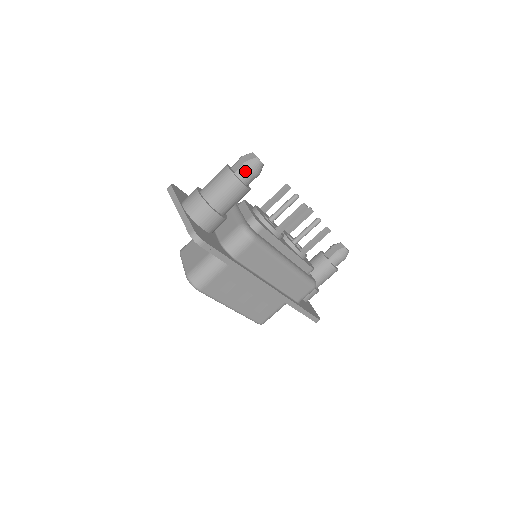
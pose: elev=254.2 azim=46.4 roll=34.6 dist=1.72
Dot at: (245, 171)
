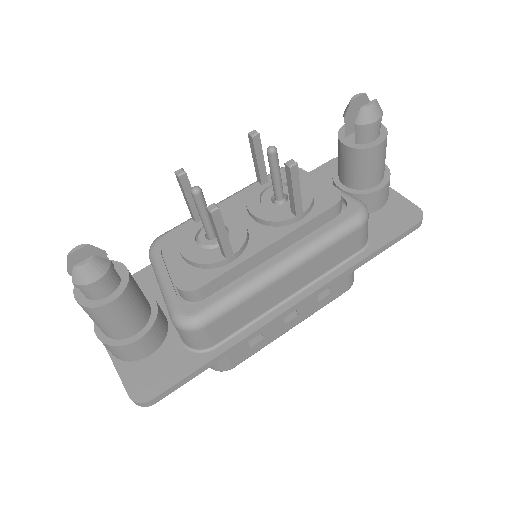
Dot at: (88, 291)
